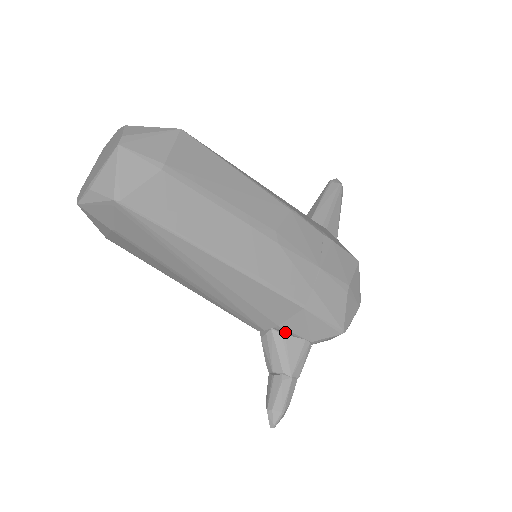
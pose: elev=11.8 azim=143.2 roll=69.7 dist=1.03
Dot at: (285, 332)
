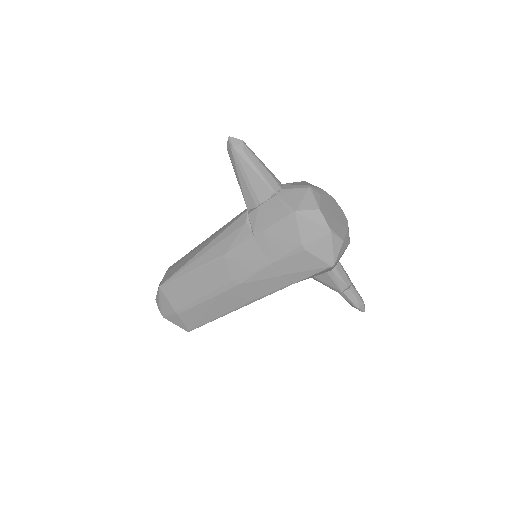
Dot at: occluded
